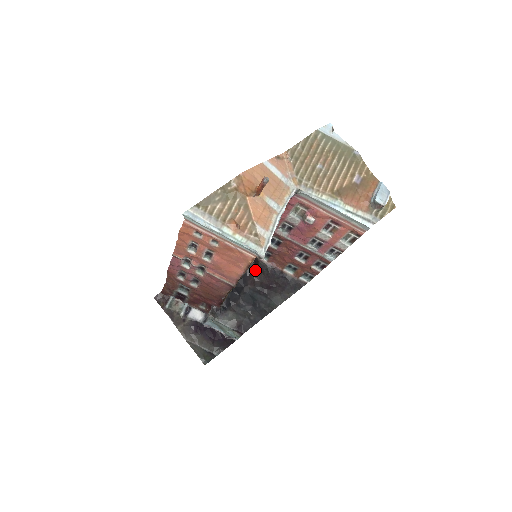
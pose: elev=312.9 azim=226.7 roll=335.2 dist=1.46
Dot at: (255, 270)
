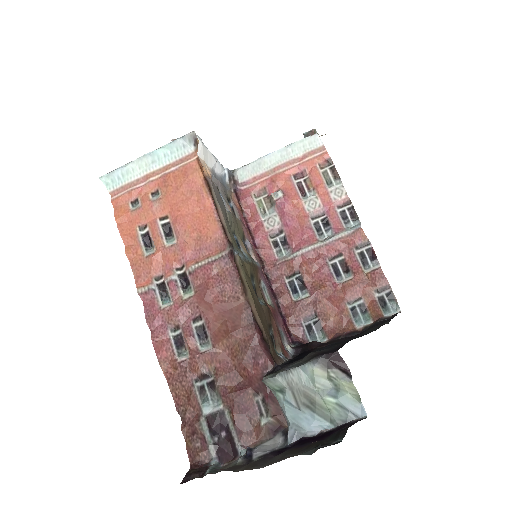
Dot at: (314, 345)
